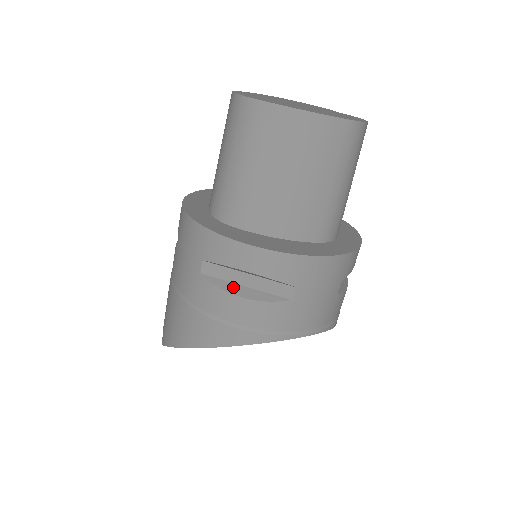
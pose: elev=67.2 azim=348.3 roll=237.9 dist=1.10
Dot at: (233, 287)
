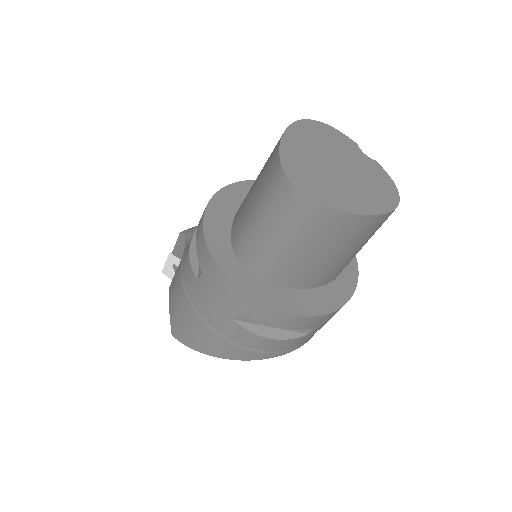
Dot at: (263, 330)
